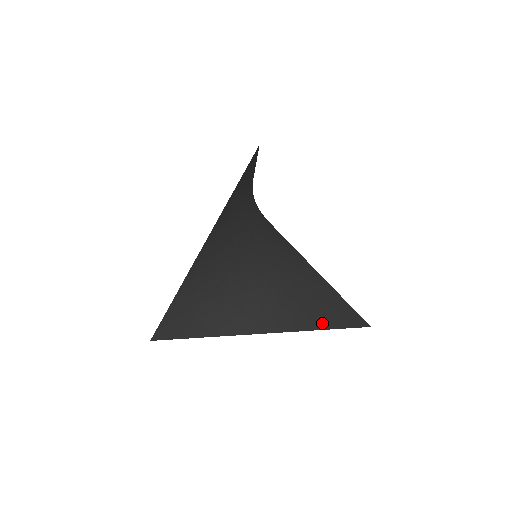
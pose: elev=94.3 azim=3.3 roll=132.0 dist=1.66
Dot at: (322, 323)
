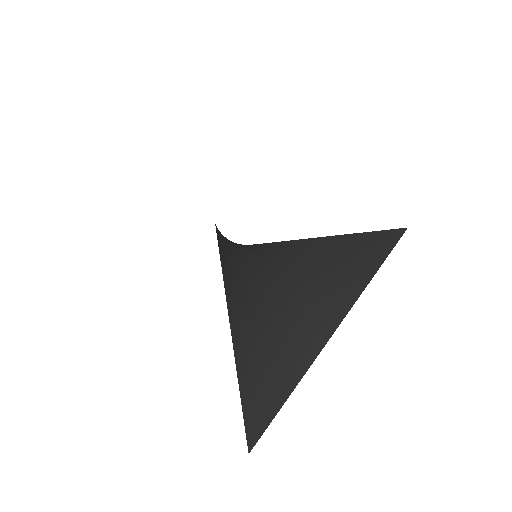
Dot at: (372, 262)
